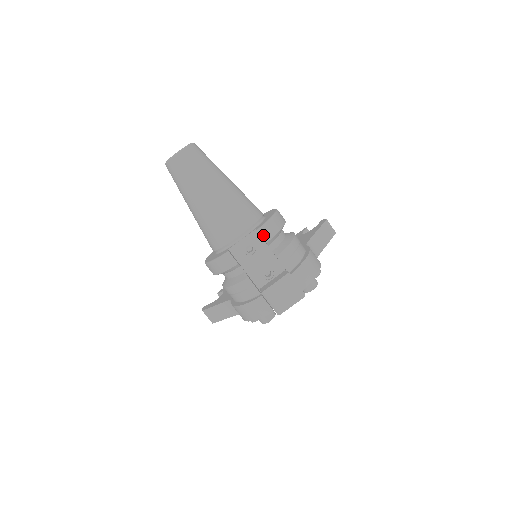
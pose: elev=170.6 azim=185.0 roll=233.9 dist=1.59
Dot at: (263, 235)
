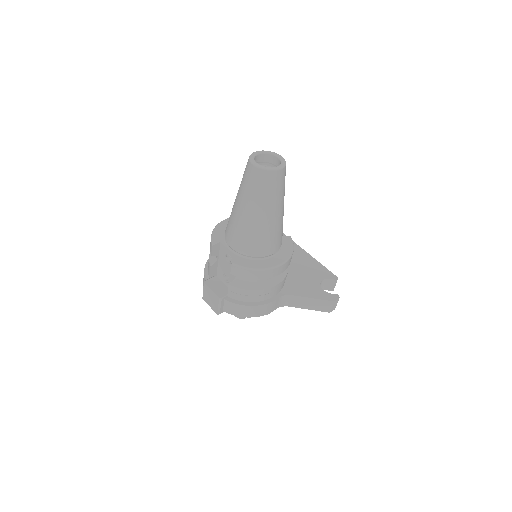
Dot at: (233, 269)
